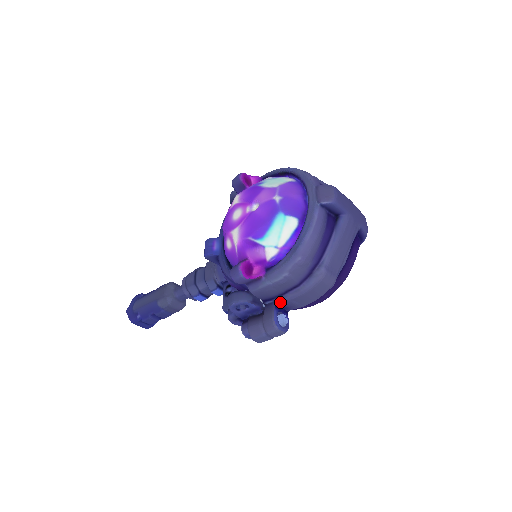
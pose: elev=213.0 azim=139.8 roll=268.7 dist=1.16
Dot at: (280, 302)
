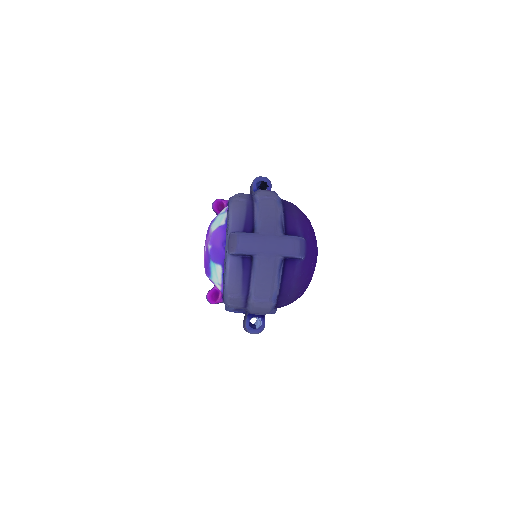
Dot at: occluded
